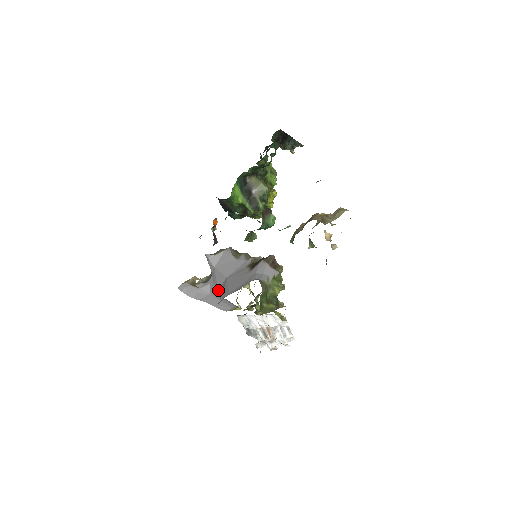
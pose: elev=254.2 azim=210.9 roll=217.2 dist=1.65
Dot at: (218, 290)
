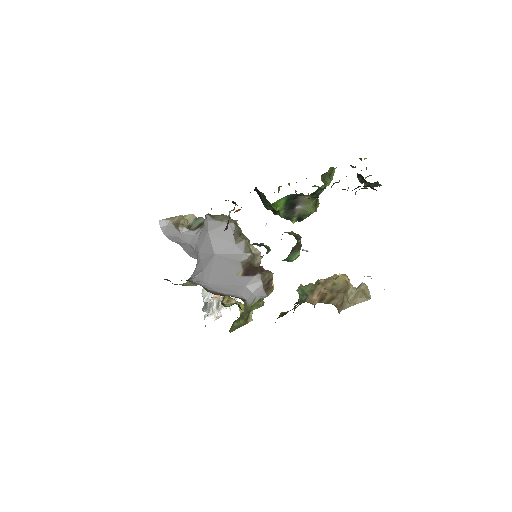
Dot at: (199, 253)
